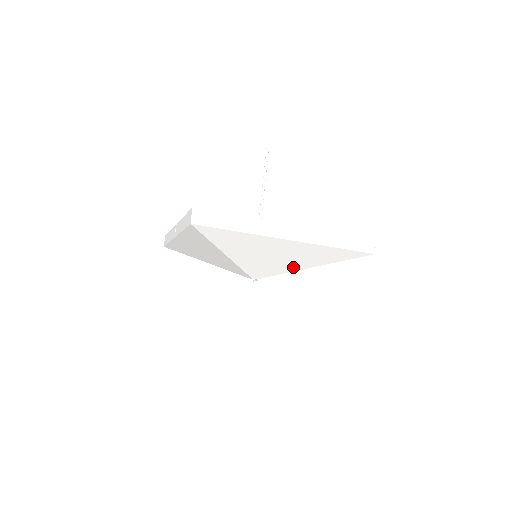
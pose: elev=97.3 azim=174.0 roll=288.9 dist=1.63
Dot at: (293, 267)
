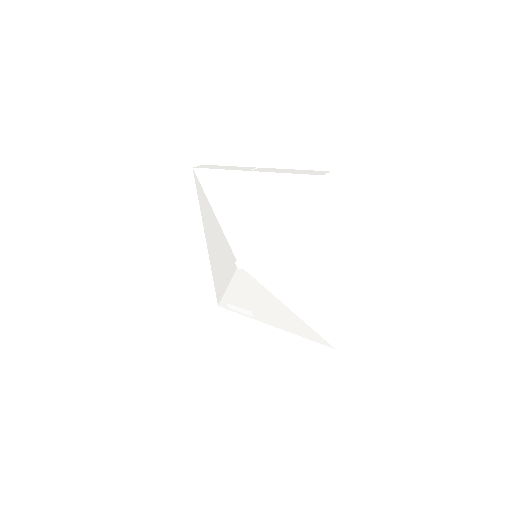
Dot at: (263, 227)
